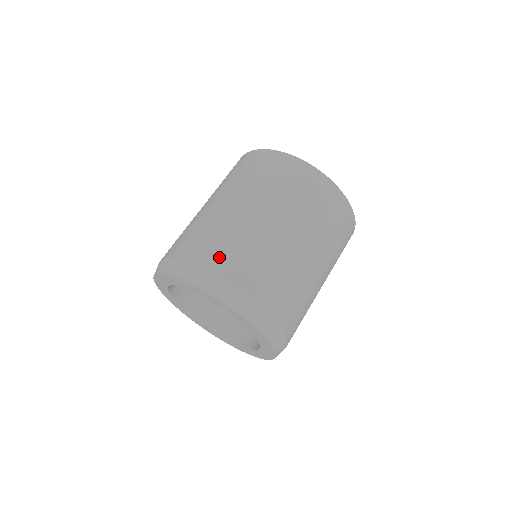
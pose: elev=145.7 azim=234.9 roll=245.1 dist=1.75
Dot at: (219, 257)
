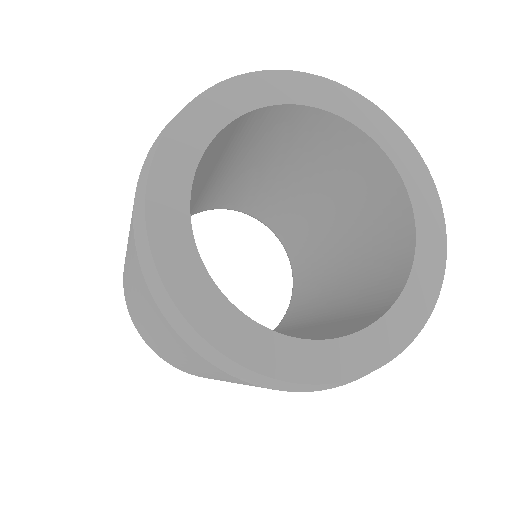
Dot at: occluded
